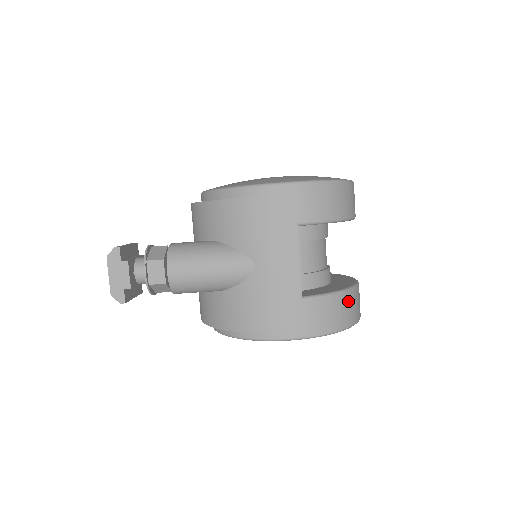
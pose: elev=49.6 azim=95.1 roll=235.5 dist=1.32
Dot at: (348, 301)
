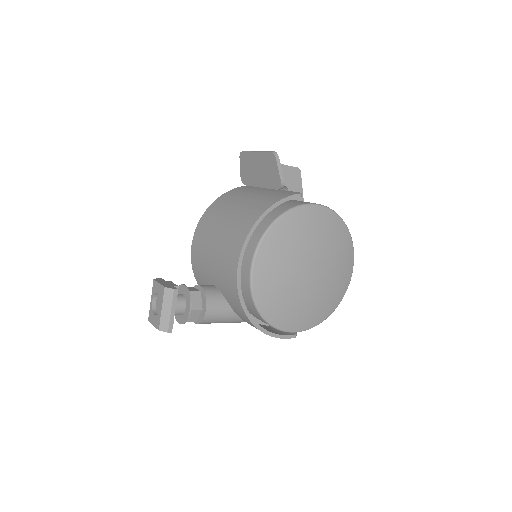
Dot at: occluded
